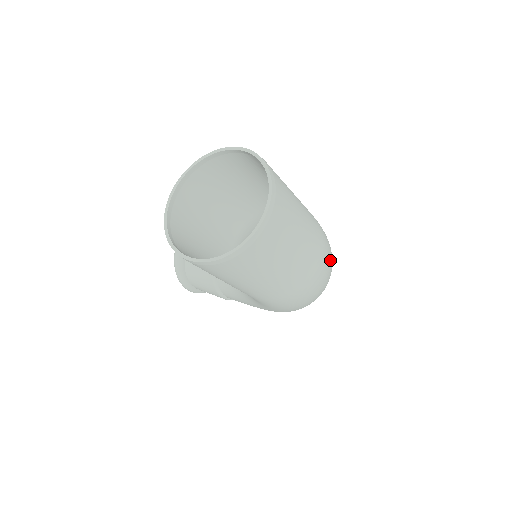
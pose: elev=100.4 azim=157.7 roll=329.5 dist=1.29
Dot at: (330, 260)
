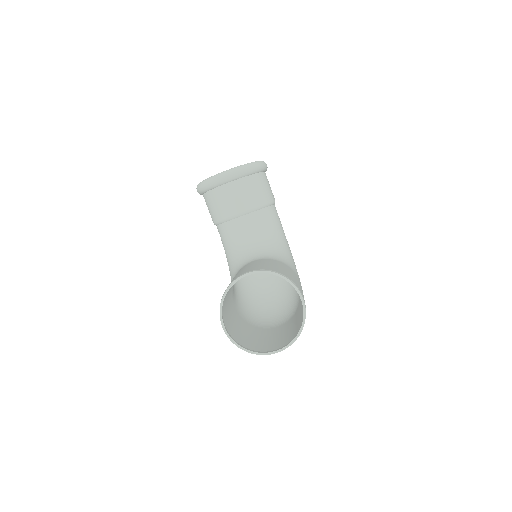
Dot at: occluded
